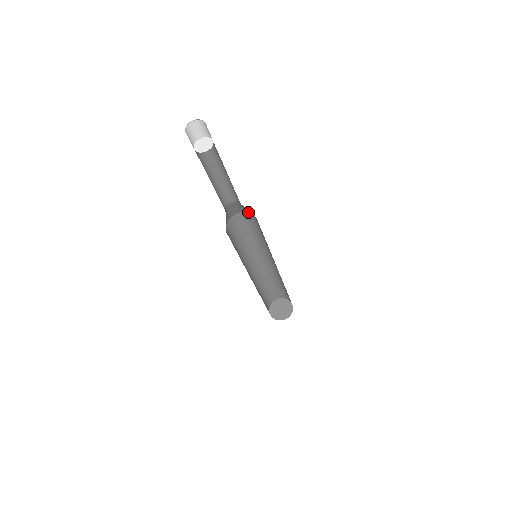
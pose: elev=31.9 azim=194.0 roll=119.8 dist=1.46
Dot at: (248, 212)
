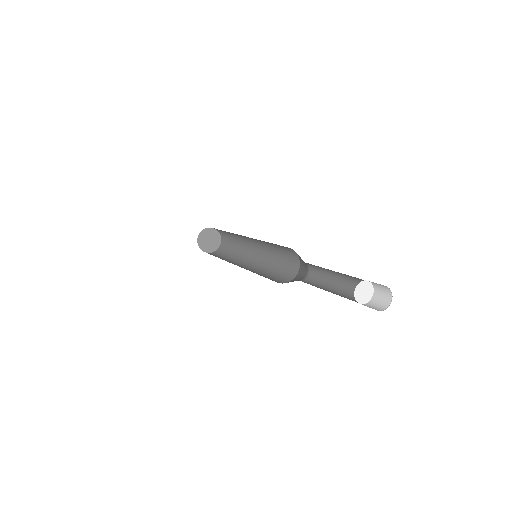
Dot at: occluded
